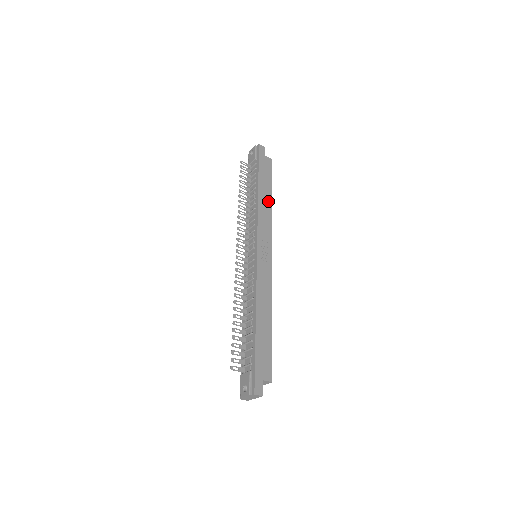
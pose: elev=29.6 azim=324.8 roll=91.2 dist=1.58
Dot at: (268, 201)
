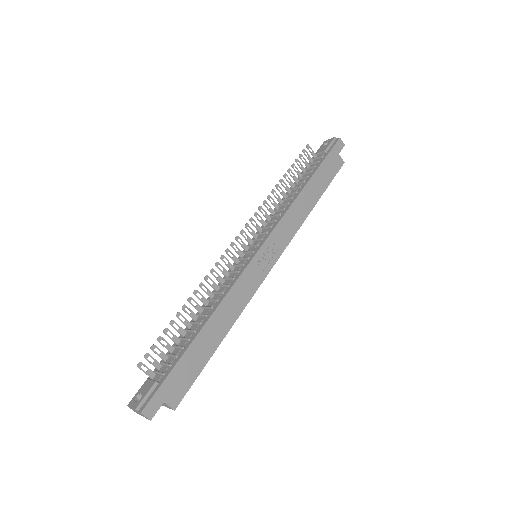
Dot at: (309, 204)
